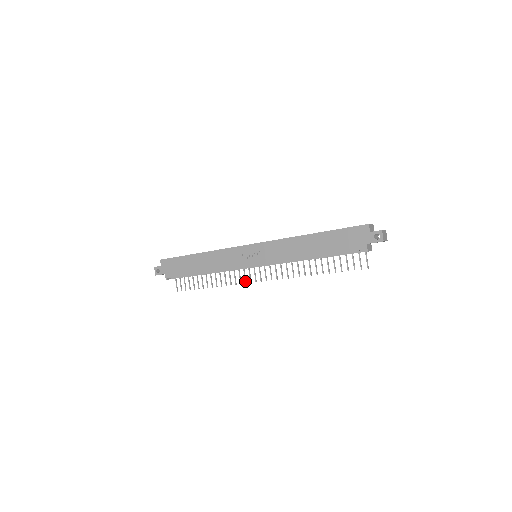
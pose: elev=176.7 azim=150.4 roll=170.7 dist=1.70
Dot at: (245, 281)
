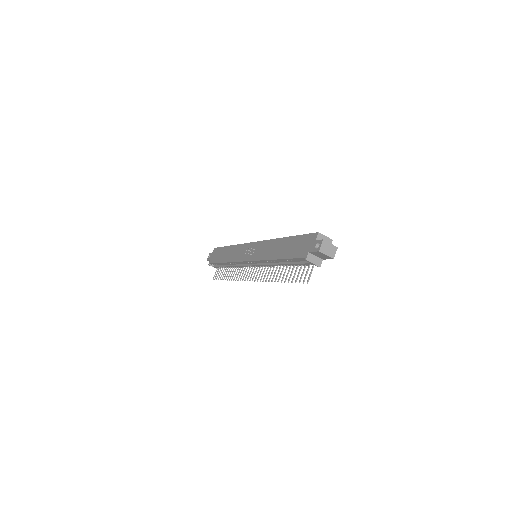
Dot at: (243, 278)
